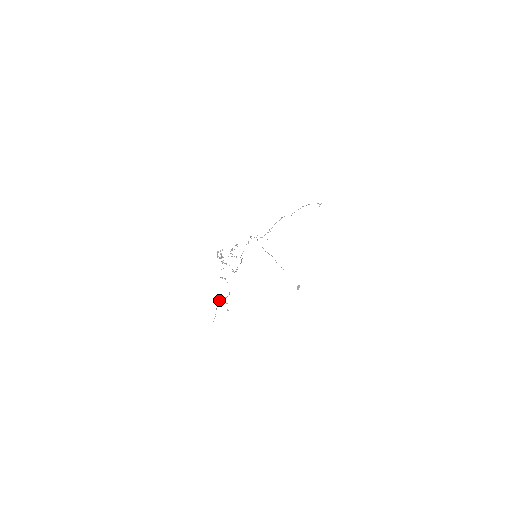
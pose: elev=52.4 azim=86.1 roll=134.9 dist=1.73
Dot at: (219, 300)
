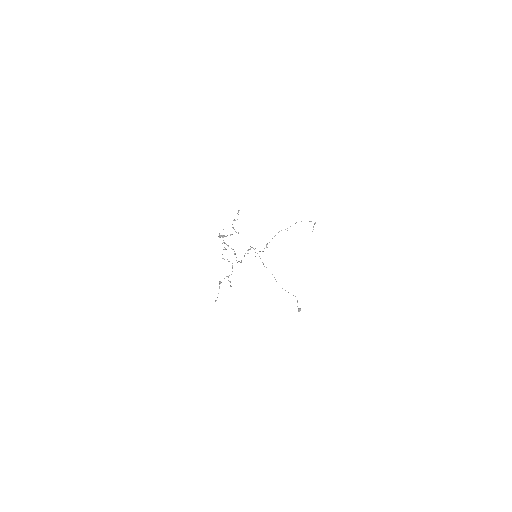
Dot at: occluded
